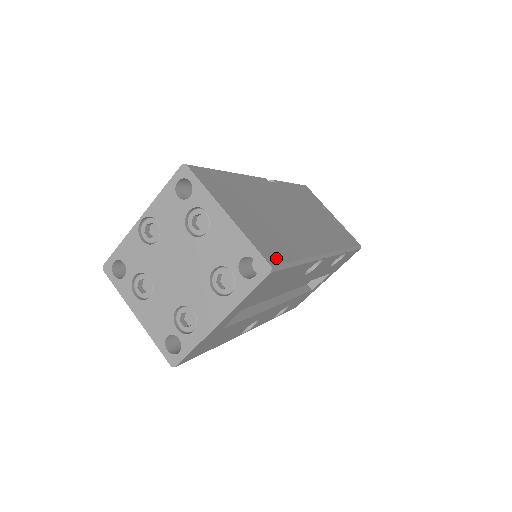
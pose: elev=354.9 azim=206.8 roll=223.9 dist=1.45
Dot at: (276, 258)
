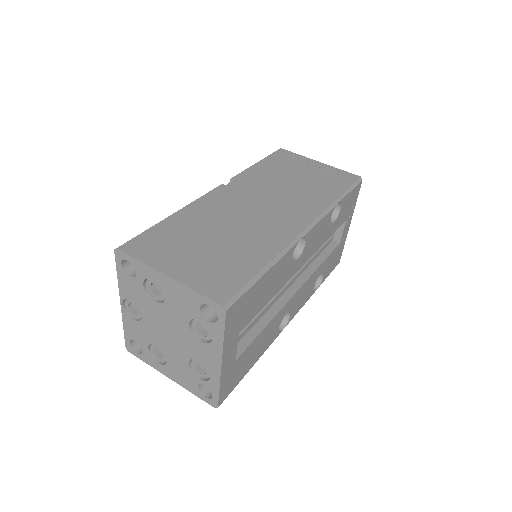
Dot at: (230, 289)
